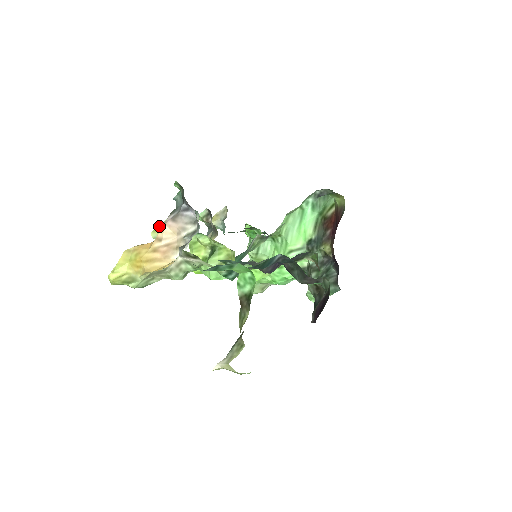
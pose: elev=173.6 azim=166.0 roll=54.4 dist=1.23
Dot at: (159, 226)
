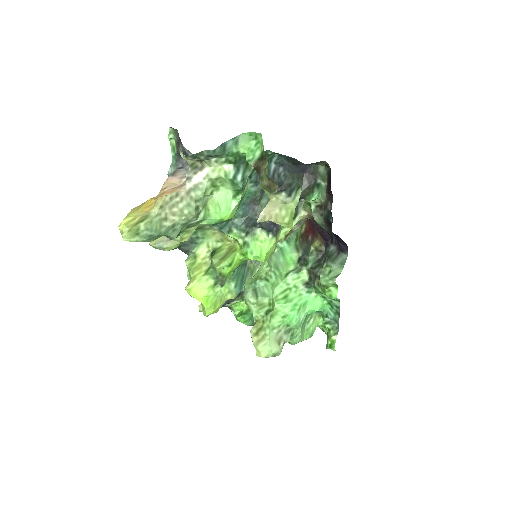
Dot at: occluded
